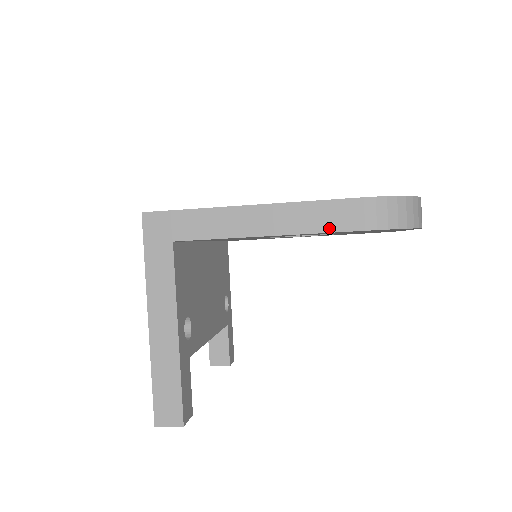
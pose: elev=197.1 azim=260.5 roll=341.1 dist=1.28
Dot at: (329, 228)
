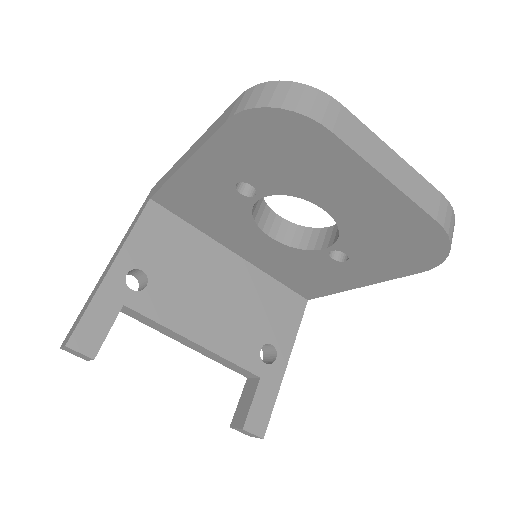
Dot at: (210, 135)
